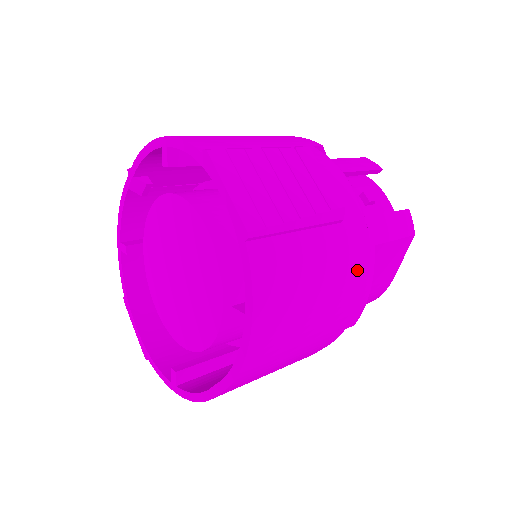
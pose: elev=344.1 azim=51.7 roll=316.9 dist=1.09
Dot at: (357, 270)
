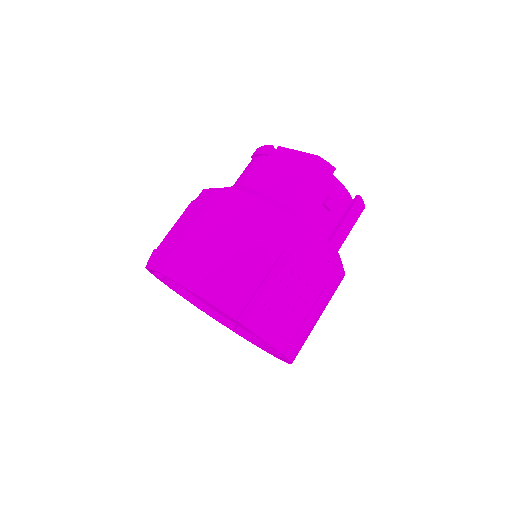
Dot at: (336, 288)
